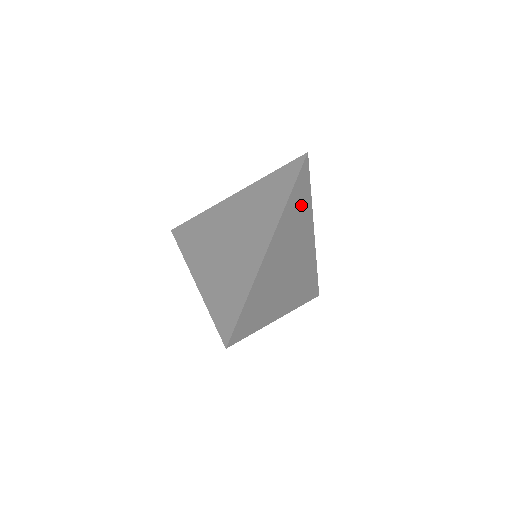
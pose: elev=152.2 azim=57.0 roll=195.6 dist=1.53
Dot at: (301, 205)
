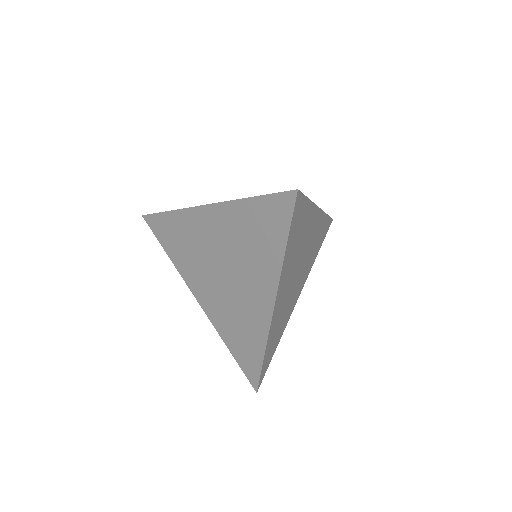
Dot at: (300, 227)
